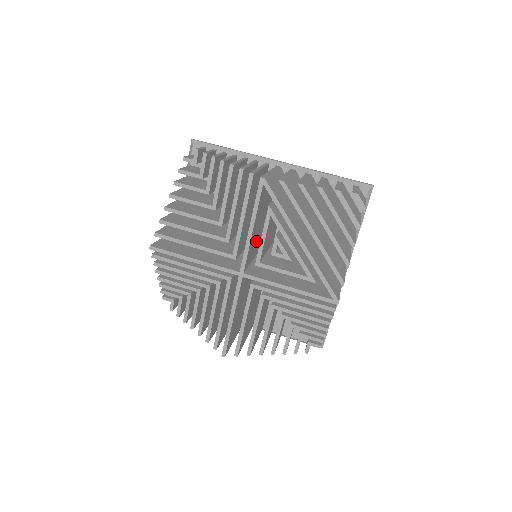
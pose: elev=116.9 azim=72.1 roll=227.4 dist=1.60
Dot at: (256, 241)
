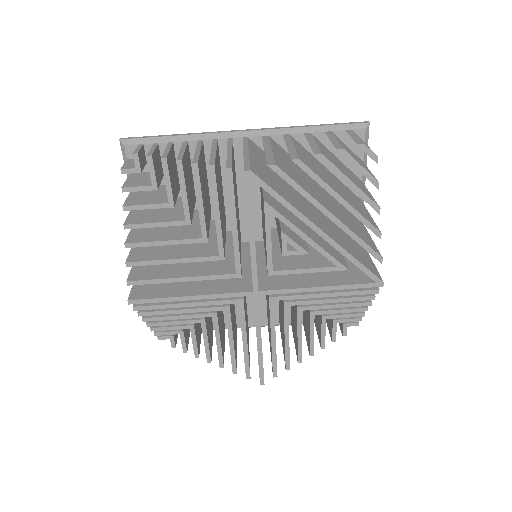
Dot at: occluded
